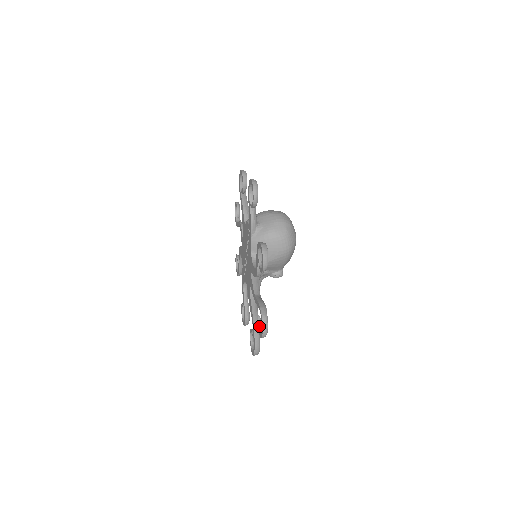
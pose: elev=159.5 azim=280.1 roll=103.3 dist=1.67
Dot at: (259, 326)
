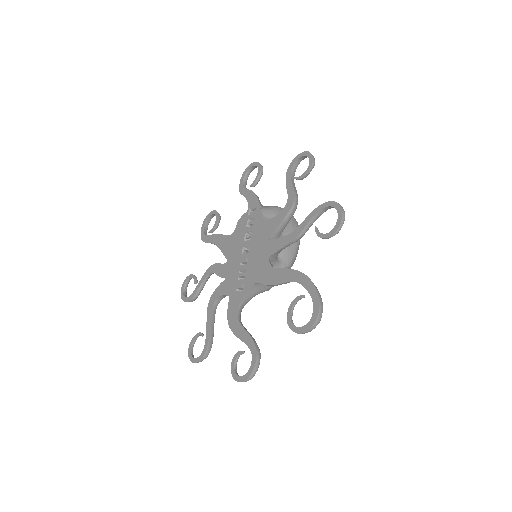
Dot at: (323, 234)
